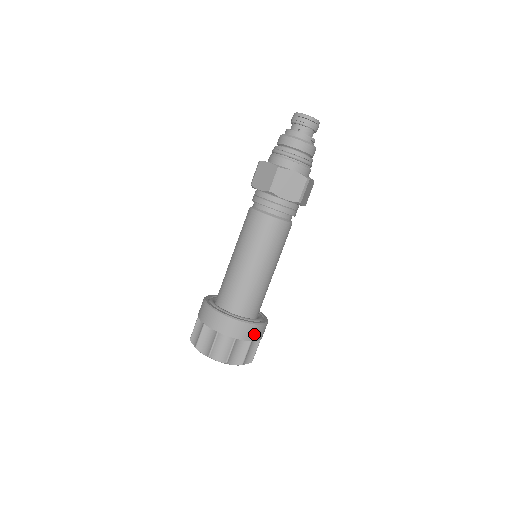
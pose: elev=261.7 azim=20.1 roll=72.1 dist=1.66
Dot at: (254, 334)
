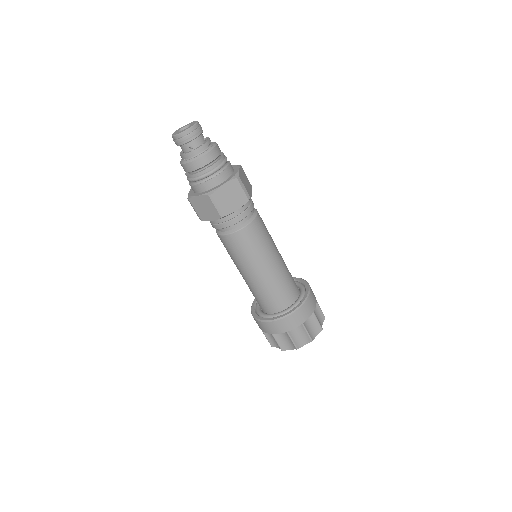
Dot at: (310, 306)
